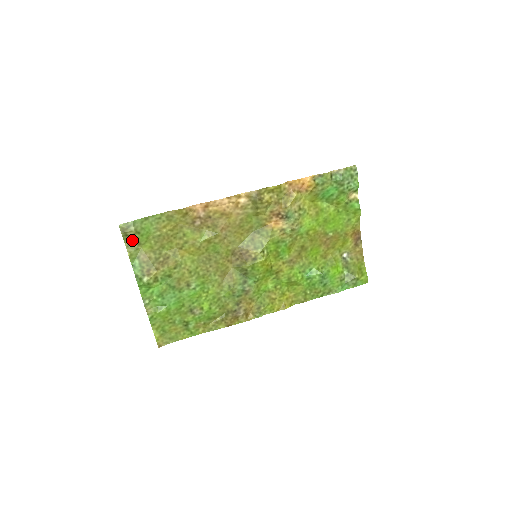
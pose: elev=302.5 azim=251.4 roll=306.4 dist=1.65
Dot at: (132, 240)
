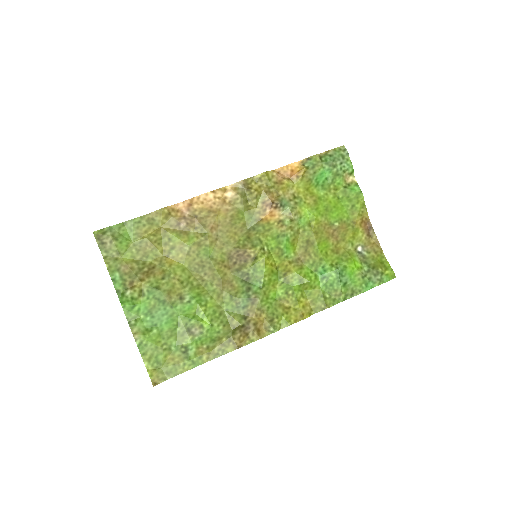
Dot at: (110, 249)
